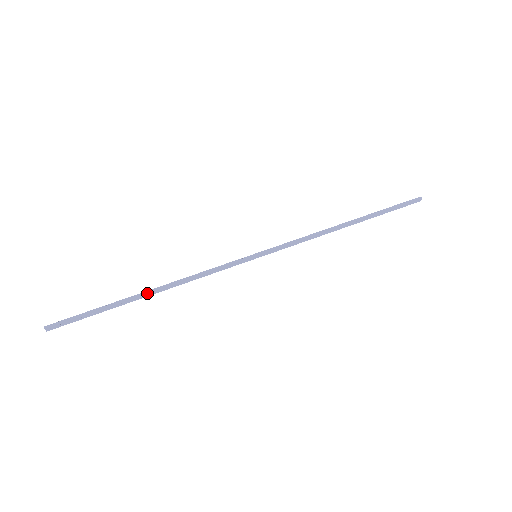
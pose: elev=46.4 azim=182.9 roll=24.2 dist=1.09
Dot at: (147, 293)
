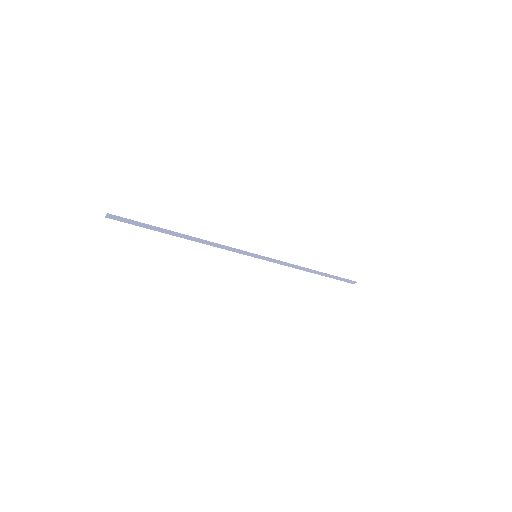
Dot at: (183, 236)
